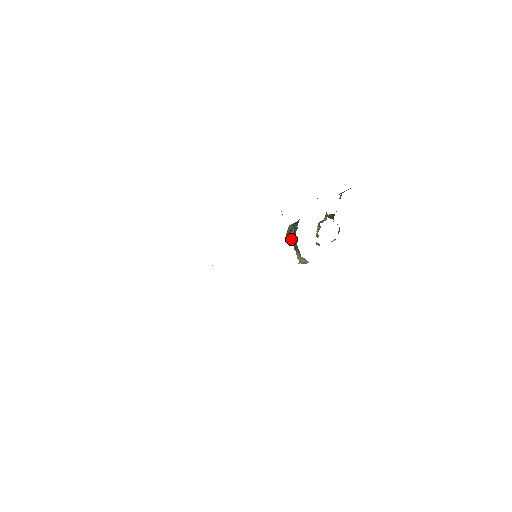
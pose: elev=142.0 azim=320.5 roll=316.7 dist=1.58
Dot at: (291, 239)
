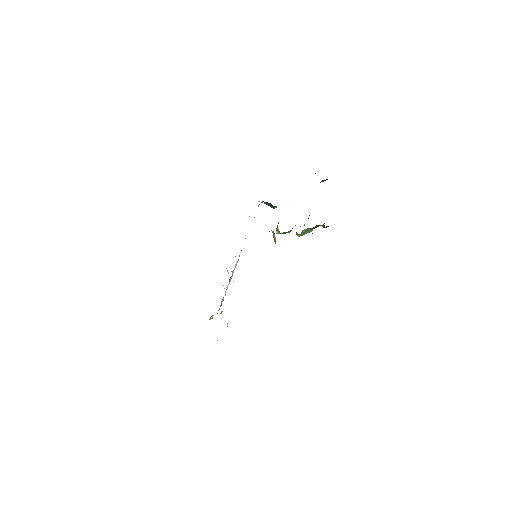
Dot at: (279, 233)
